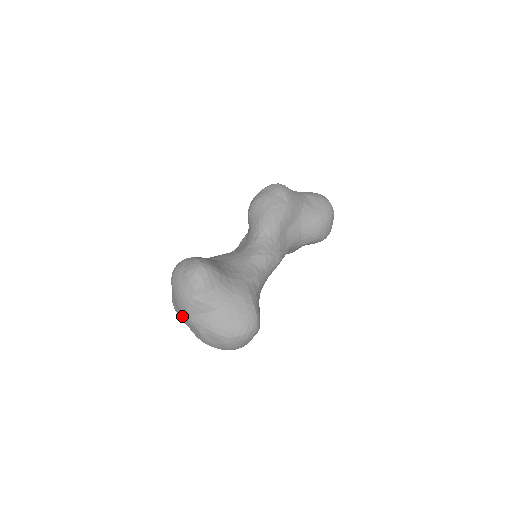
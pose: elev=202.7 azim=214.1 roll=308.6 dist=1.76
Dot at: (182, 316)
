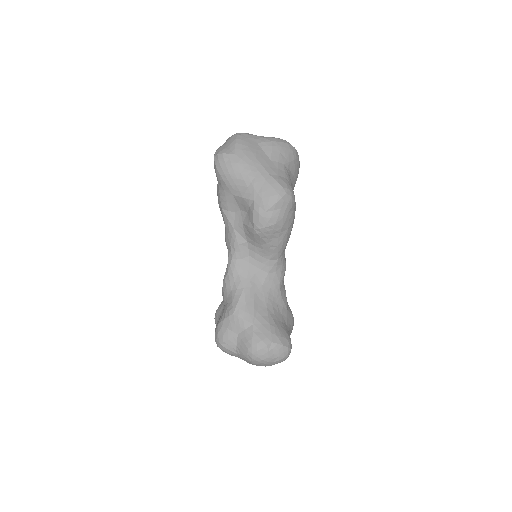
Dot at: occluded
